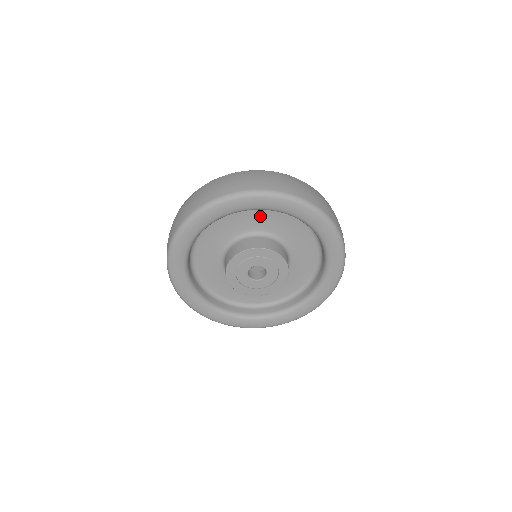
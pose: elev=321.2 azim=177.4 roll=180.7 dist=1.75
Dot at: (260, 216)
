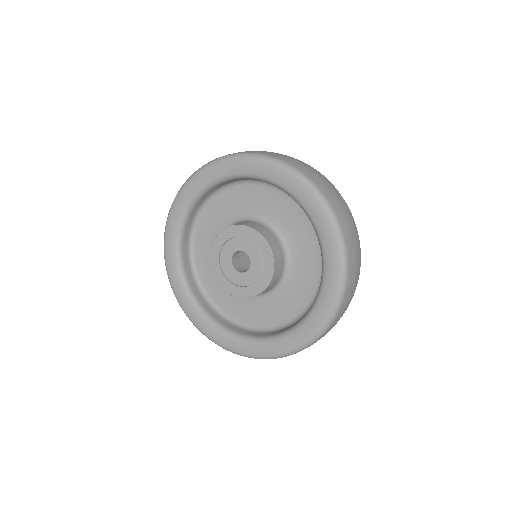
Dot at: (224, 206)
